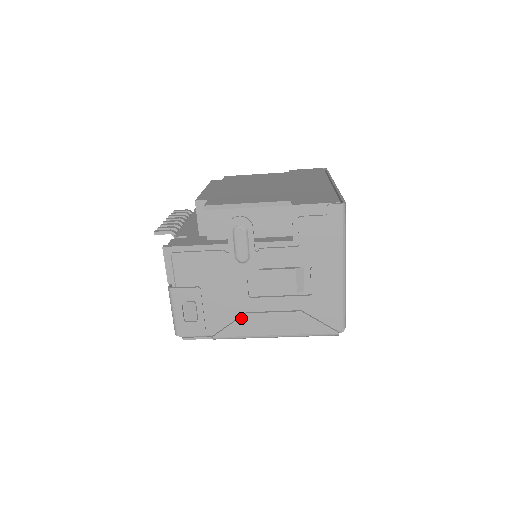
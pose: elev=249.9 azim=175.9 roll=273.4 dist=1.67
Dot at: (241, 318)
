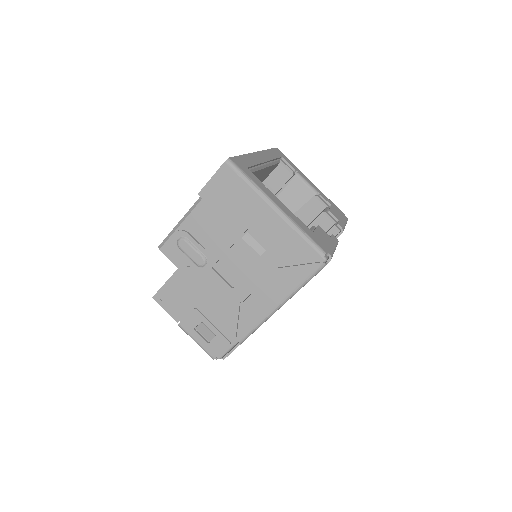
Dot at: (242, 310)
